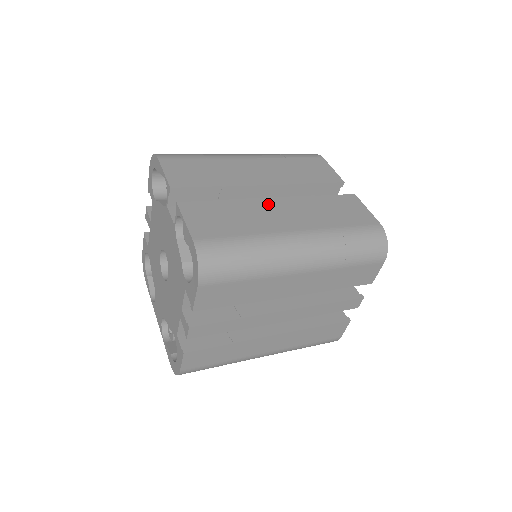
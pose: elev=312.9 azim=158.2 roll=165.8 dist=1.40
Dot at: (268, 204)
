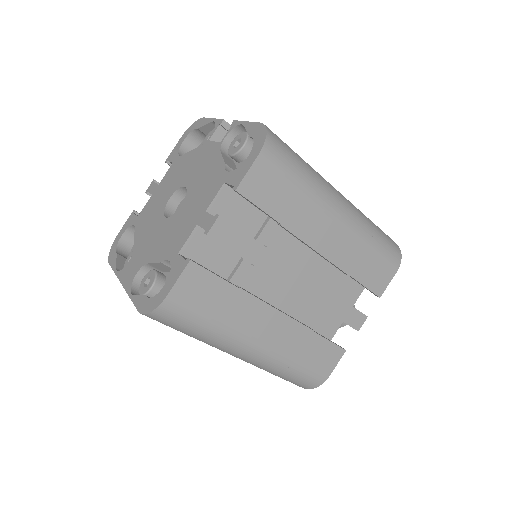
Dot at: occluded
